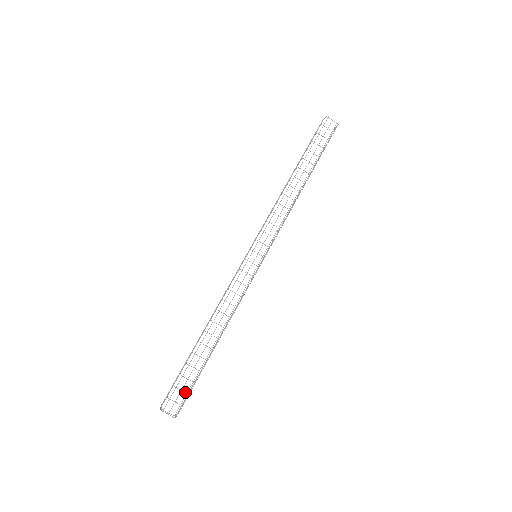
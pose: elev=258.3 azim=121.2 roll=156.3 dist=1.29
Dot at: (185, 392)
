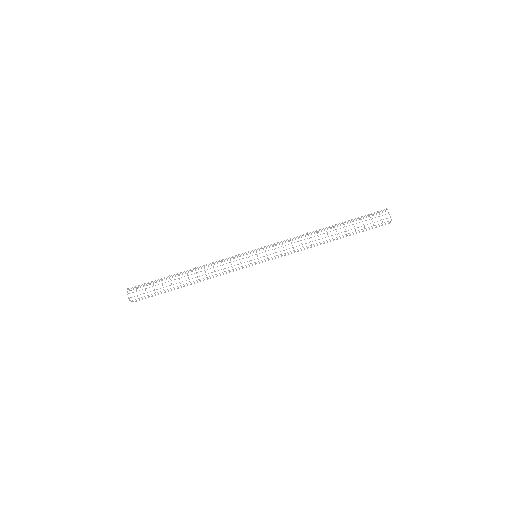
Dot at: occluded
